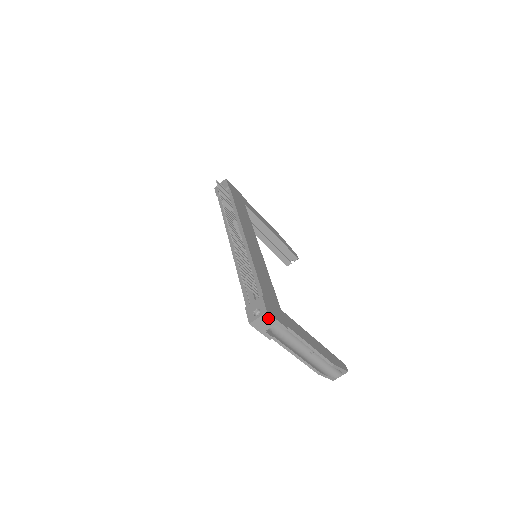
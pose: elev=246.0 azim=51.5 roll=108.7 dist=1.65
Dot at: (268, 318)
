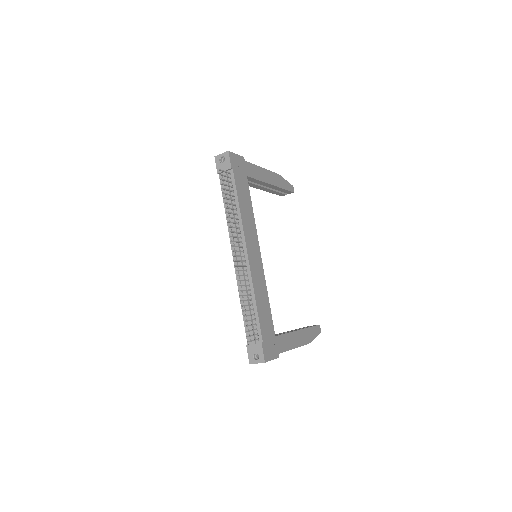
Dot at: occluded
